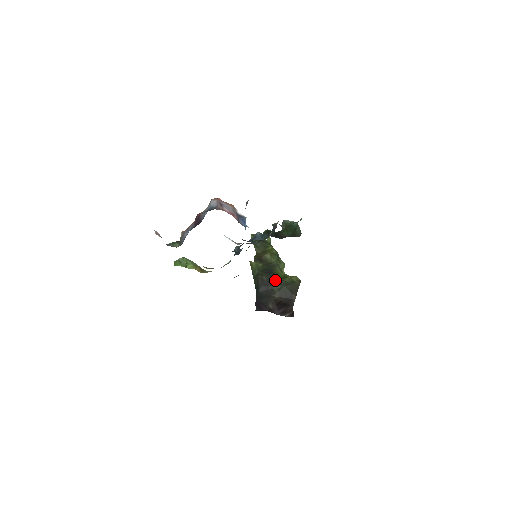
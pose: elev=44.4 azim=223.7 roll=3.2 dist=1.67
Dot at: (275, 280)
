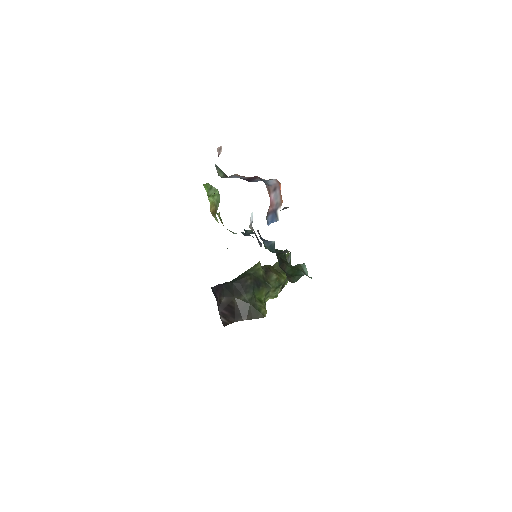
Dot at: (252, 292)
